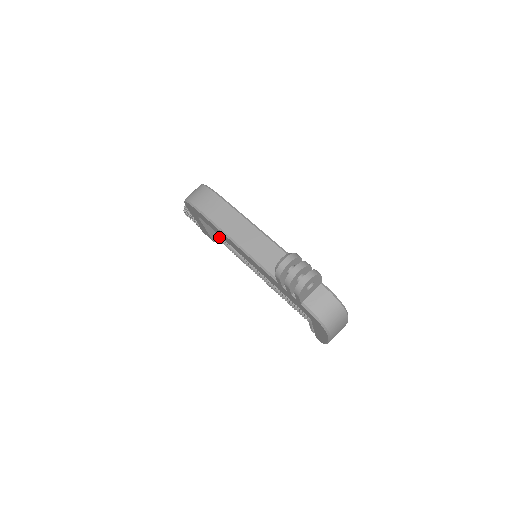
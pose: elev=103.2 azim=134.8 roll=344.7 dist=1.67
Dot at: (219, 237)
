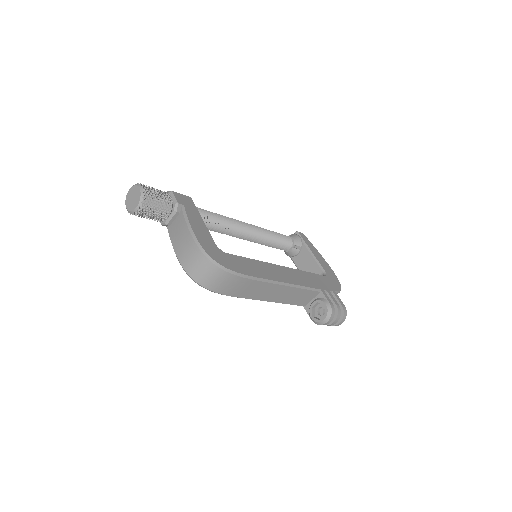
Dot at: occluded
